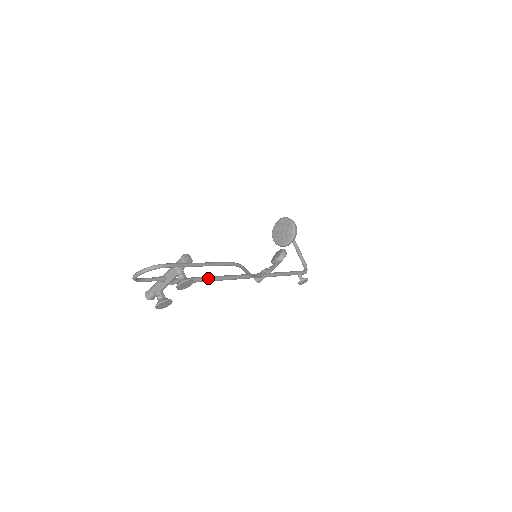
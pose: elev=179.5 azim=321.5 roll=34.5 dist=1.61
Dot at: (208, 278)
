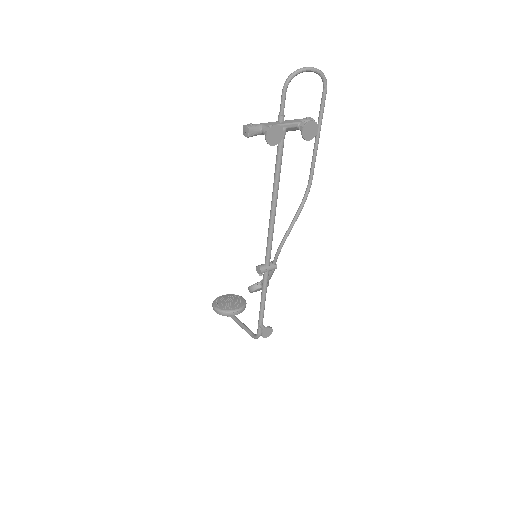
Dot at: occluded
